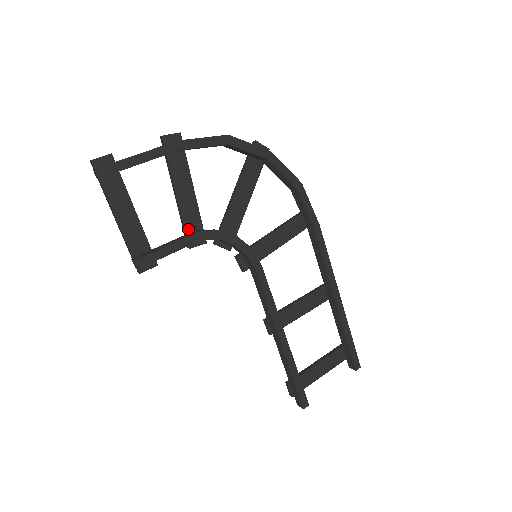
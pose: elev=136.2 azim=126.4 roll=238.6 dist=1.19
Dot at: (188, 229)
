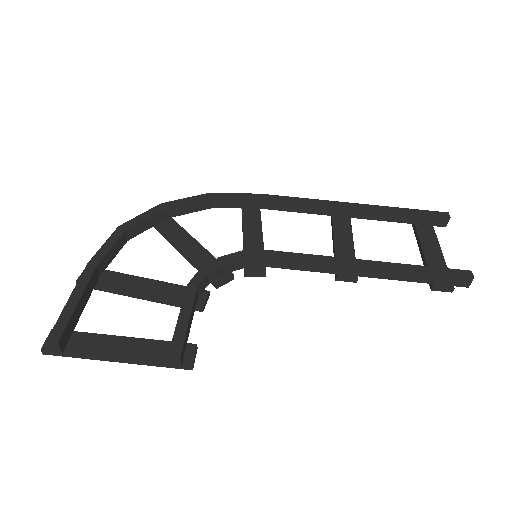
Dot at: (181, 300)
